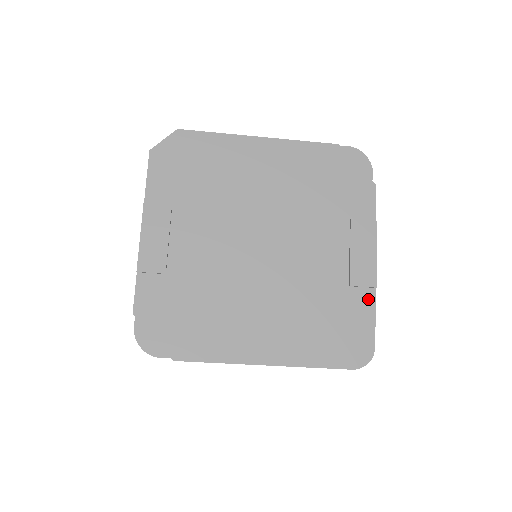
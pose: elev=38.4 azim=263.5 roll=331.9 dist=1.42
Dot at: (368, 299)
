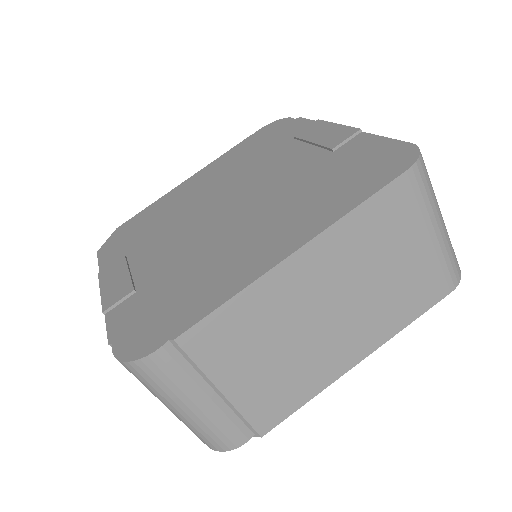
Dot at: (362, 139)
